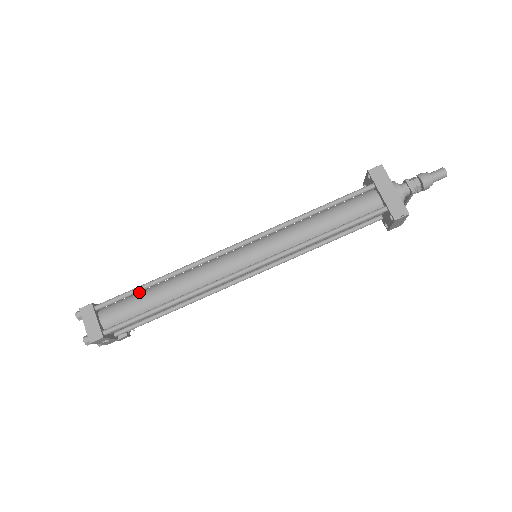
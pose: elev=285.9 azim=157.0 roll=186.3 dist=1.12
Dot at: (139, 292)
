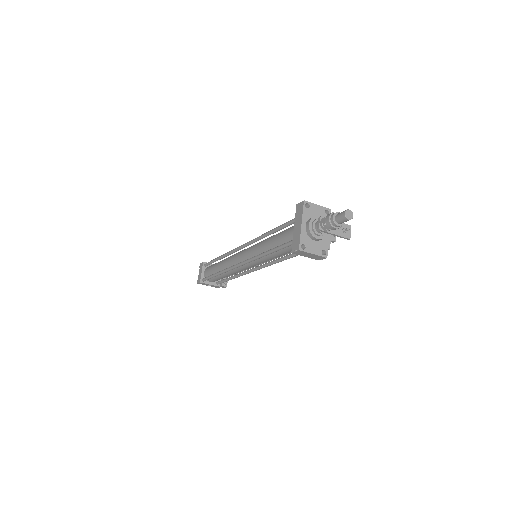
Dot at: occluded
